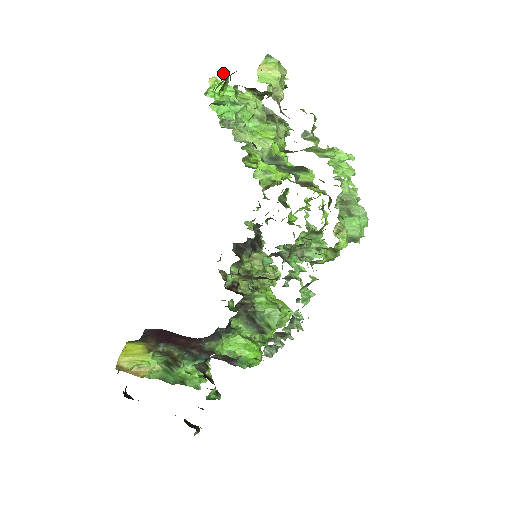
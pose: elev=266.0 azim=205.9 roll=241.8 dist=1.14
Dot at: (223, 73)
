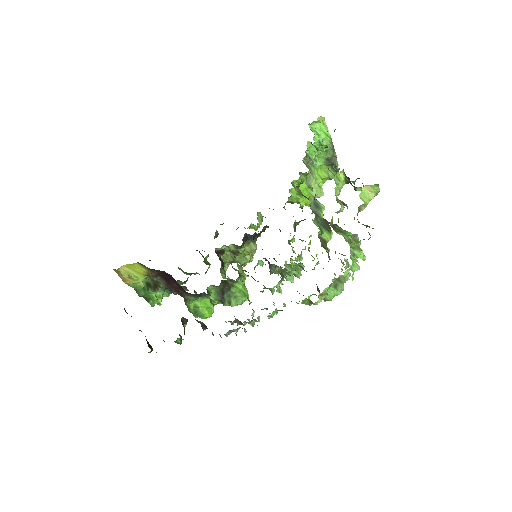
Dot at: (334, 131)
